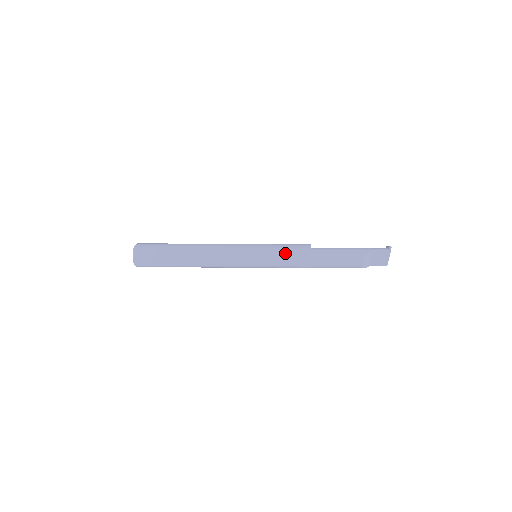
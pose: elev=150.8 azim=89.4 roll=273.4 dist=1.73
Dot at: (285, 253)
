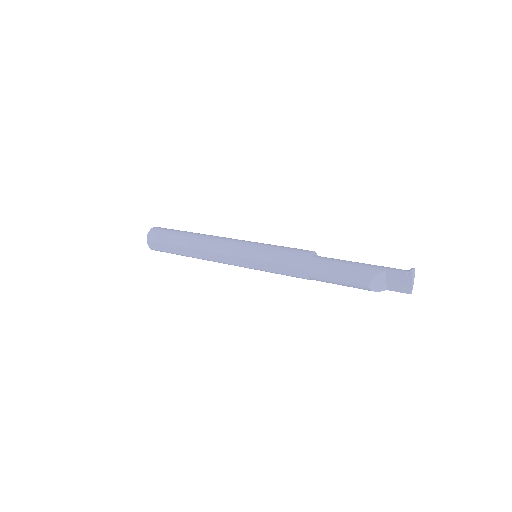
Dot at: (278, 259)
